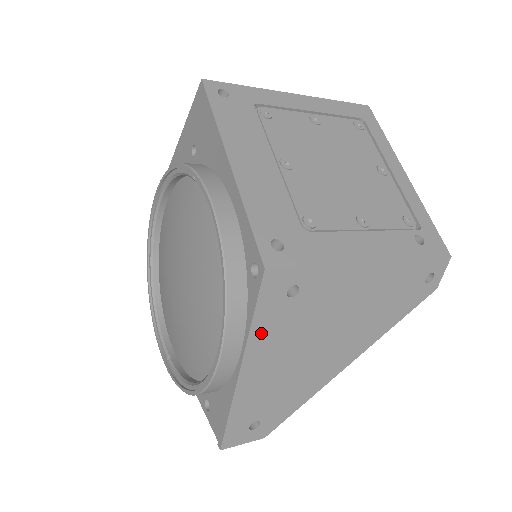
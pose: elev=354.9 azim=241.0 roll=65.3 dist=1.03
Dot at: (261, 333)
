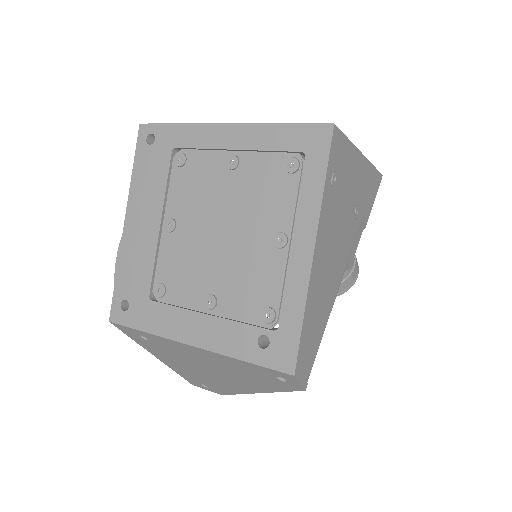
Dot at: (148, 348)
